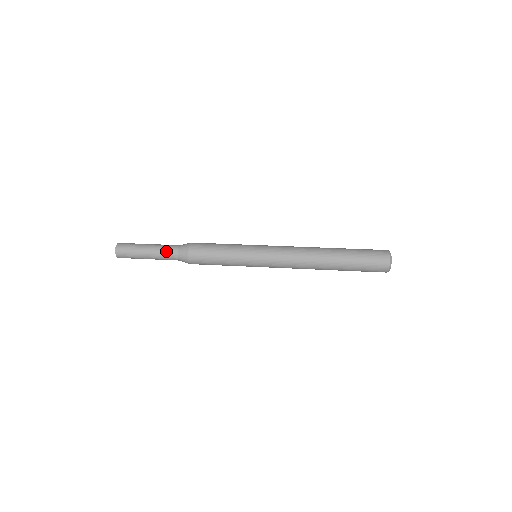
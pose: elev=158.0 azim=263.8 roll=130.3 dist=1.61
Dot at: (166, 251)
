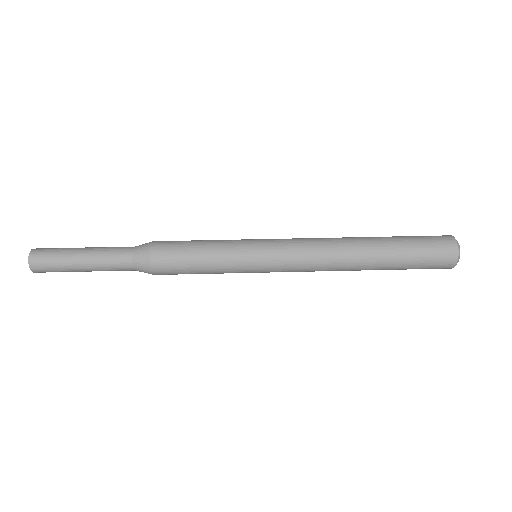
Dot at: (114, 267)
